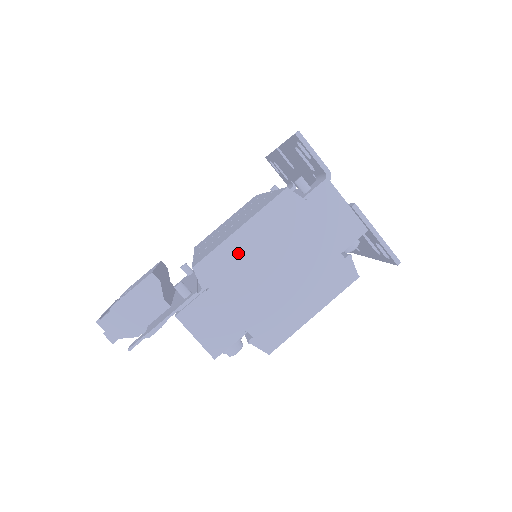
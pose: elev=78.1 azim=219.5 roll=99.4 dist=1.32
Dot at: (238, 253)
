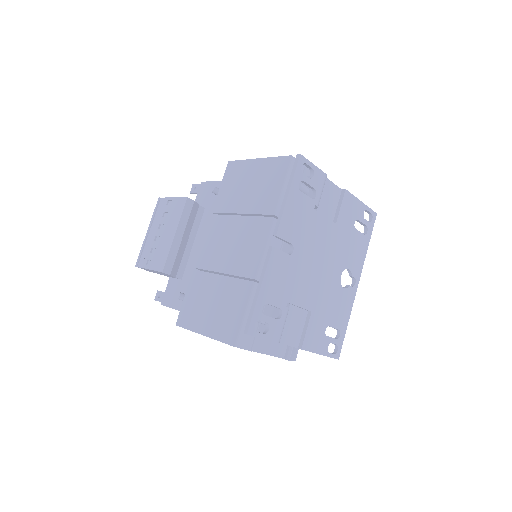
Dot at: occluded
